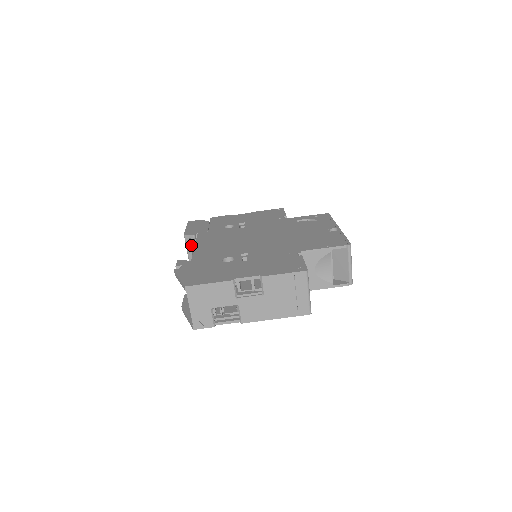
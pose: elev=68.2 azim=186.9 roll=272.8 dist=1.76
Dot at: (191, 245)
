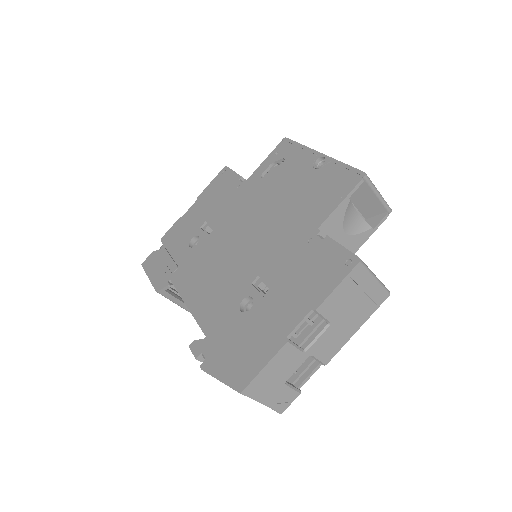
Dot at: (173, 294)
